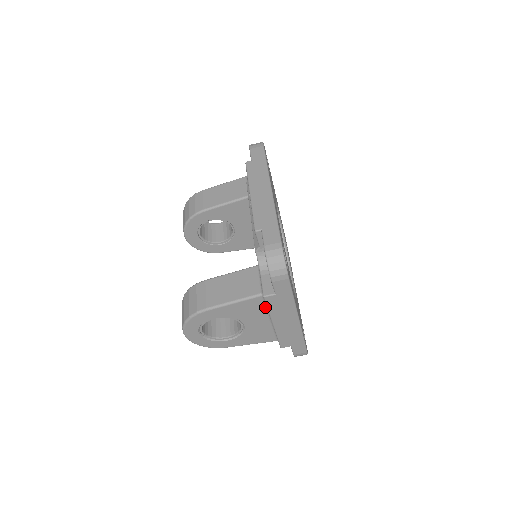
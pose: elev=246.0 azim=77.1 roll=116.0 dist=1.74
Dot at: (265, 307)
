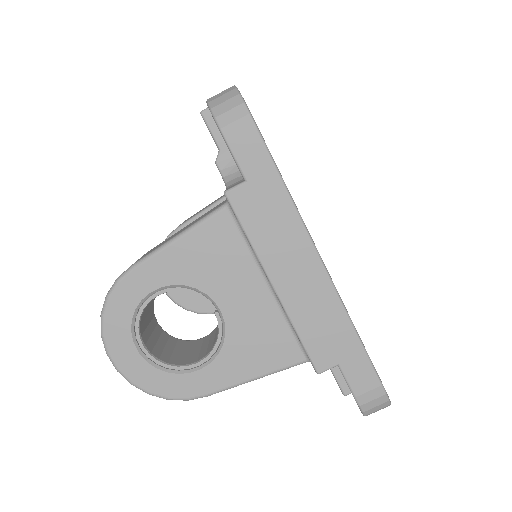
Dot at: (245, 243)
